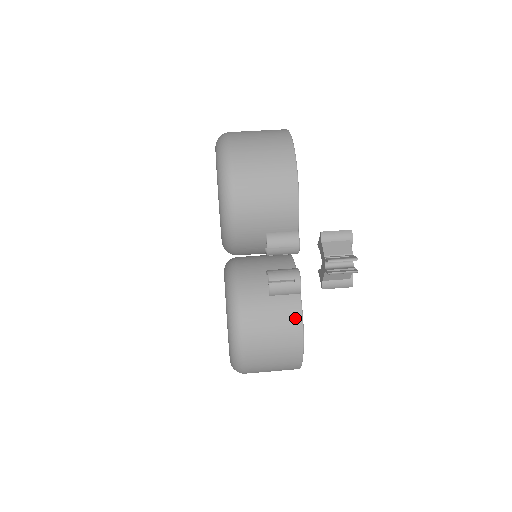
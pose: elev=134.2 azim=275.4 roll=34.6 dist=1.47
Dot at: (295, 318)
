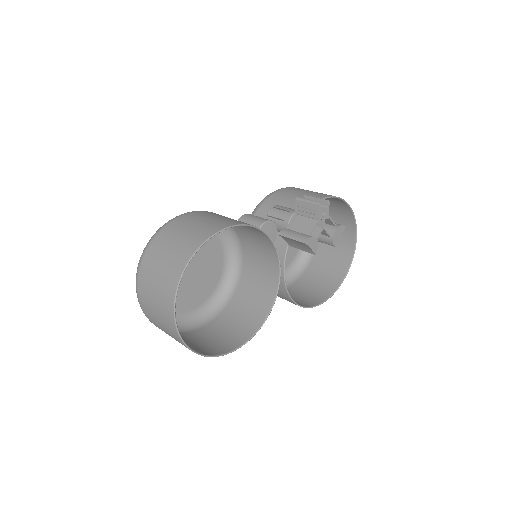
Dot at: (236, 222)
